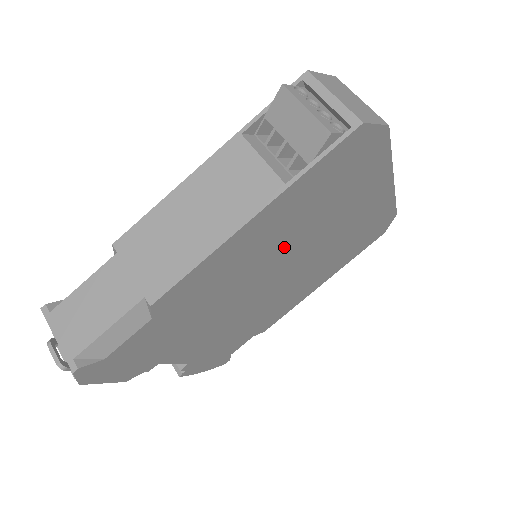
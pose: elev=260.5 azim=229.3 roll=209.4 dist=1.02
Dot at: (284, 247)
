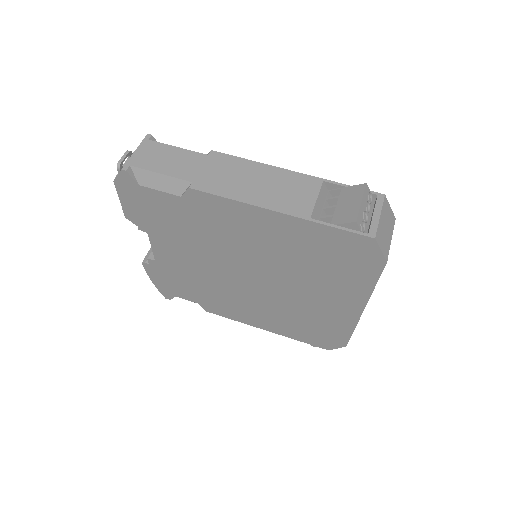
Dot at: (273, 259)
